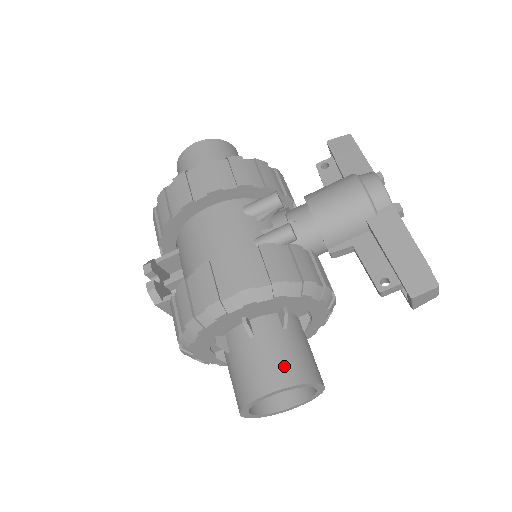
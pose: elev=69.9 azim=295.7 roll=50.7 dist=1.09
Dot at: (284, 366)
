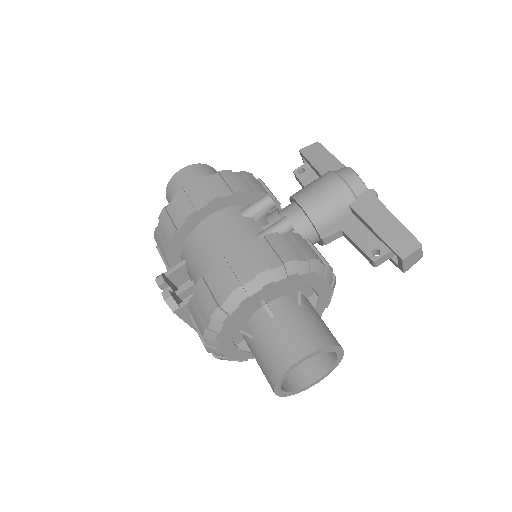
Dot at: (307, 335)
